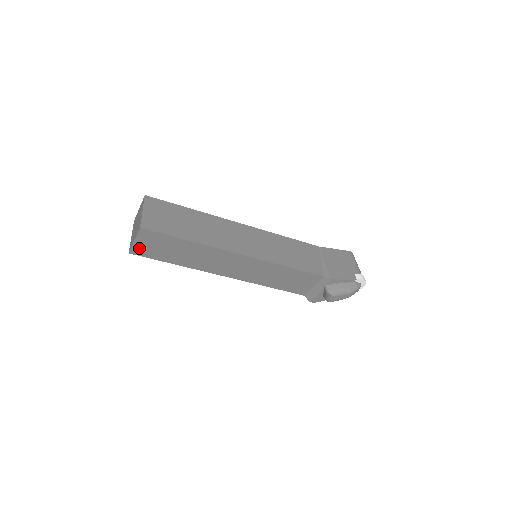
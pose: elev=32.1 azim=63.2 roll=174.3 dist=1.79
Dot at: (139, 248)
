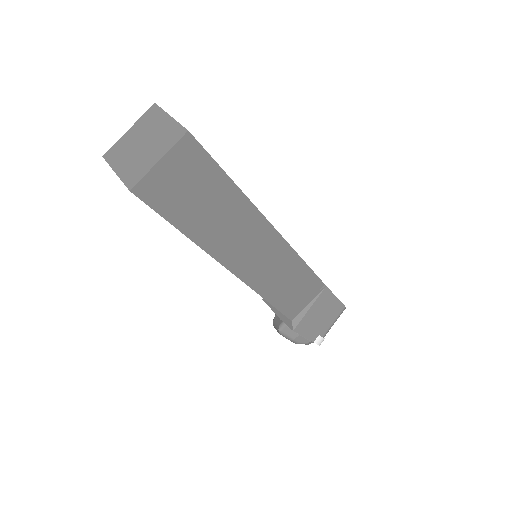
Dot at: occluded
